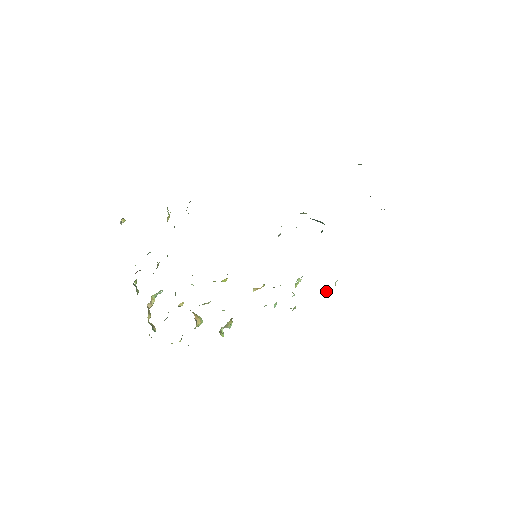
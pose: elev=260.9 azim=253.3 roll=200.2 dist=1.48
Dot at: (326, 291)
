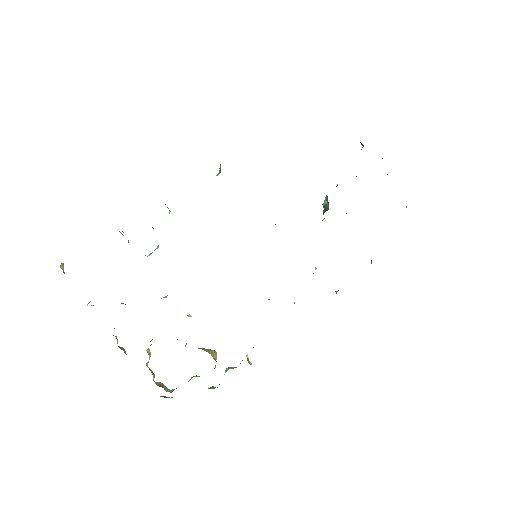
Dot at: occluded
